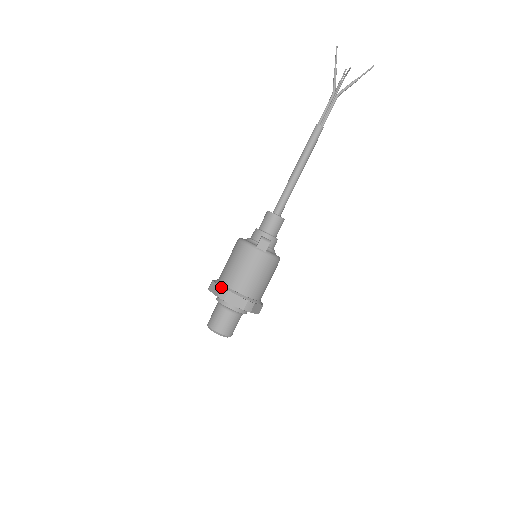
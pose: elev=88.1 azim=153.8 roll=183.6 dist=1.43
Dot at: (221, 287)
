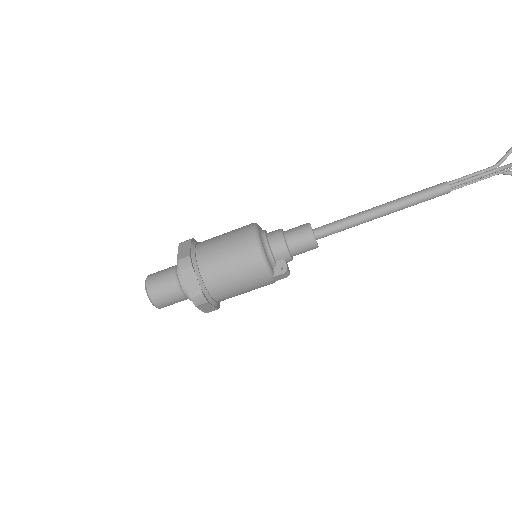
Dot at: (203, 293)
